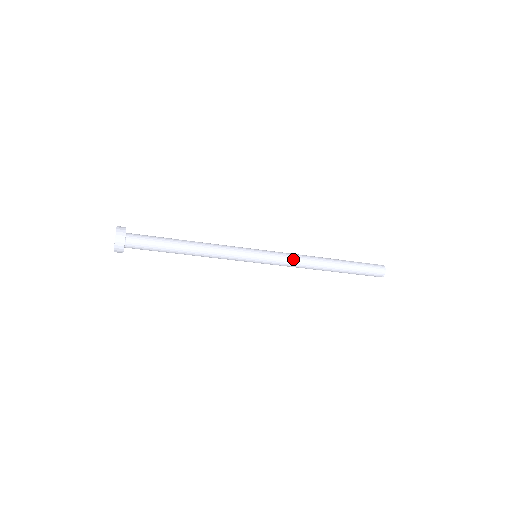
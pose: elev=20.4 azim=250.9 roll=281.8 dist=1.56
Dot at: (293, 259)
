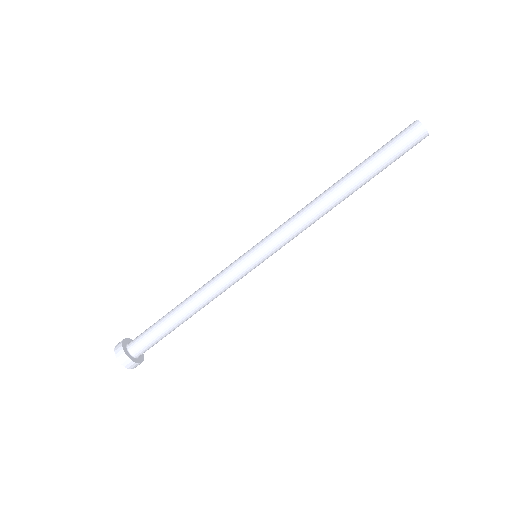
Dot at: (293, 223)
